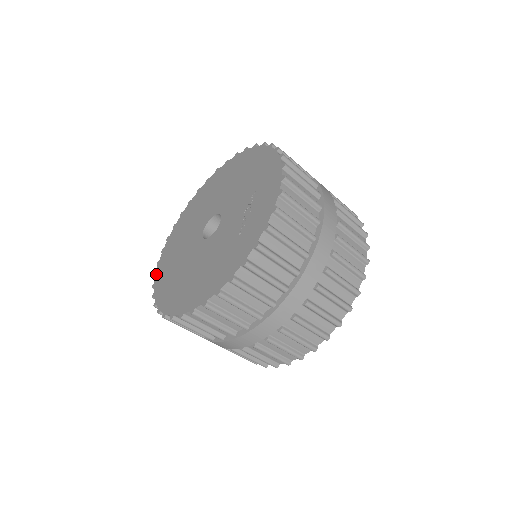
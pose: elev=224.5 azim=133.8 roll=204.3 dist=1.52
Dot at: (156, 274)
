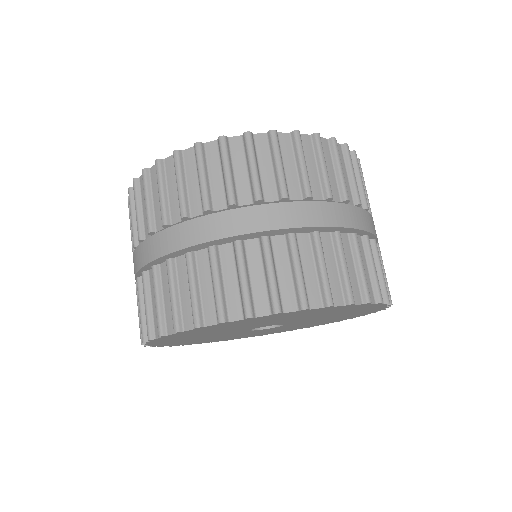
Dot at: occluded
